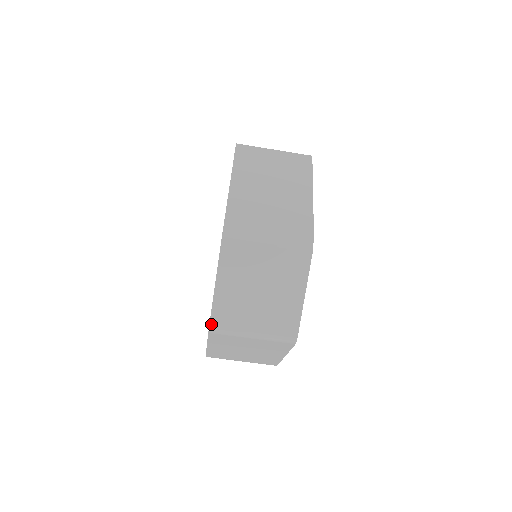
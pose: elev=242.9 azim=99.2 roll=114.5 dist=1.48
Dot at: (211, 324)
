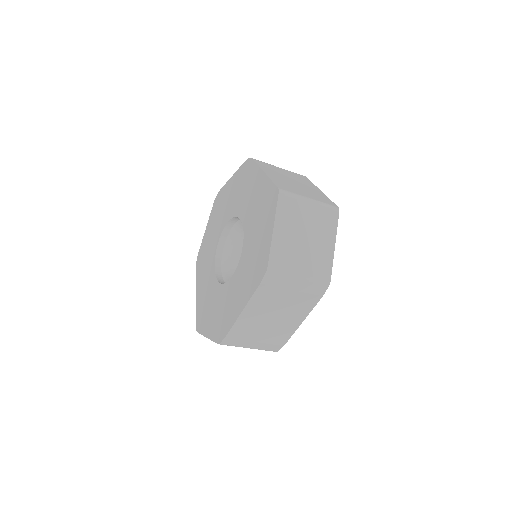
Dot at: occluded
